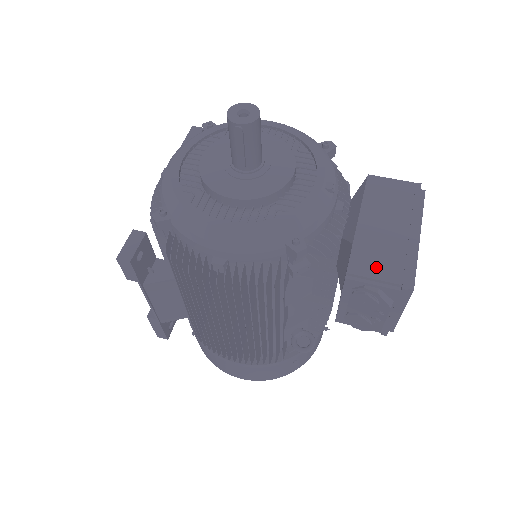
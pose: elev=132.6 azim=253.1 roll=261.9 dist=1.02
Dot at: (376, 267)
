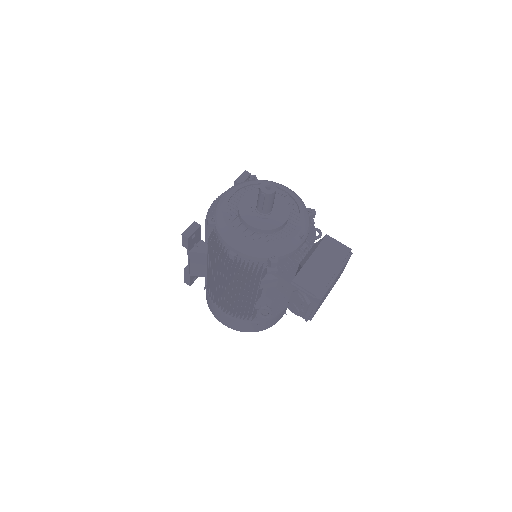
Dot at: (308, 283)
